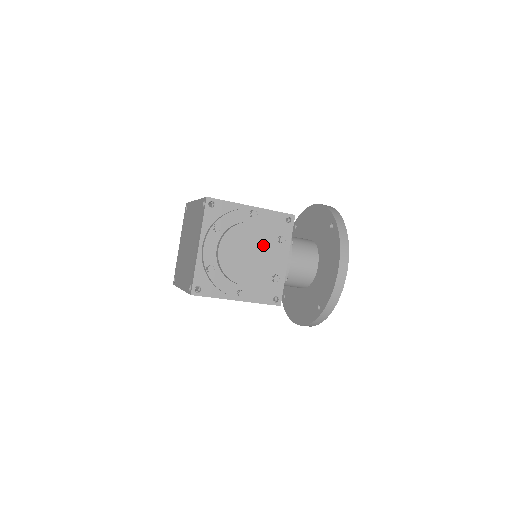
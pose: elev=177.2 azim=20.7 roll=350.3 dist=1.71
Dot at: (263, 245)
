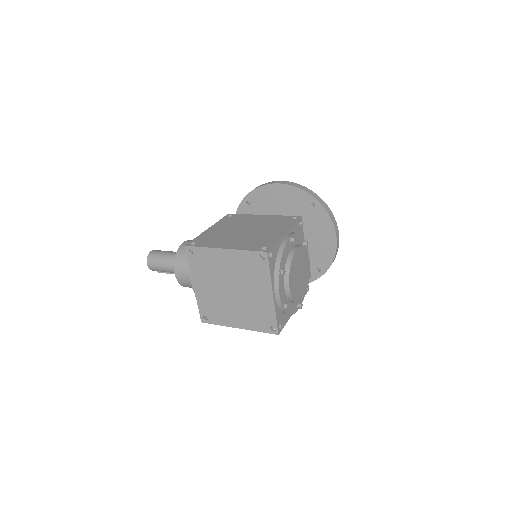
Dot at: (303, 260)
